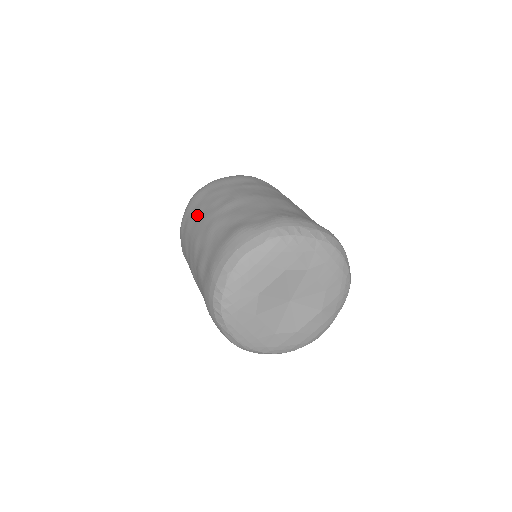
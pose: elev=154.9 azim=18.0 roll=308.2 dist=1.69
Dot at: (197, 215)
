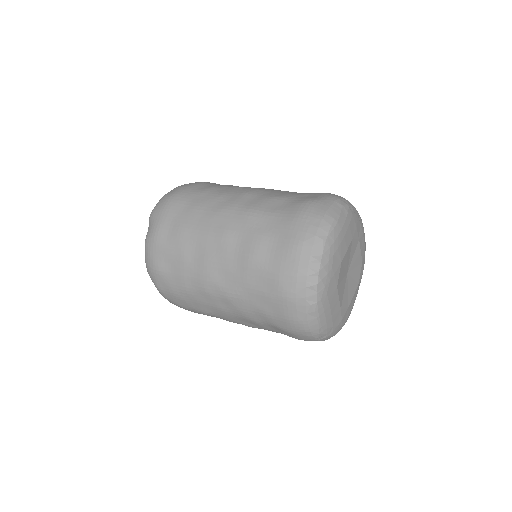
Dot at: (201, 212)
